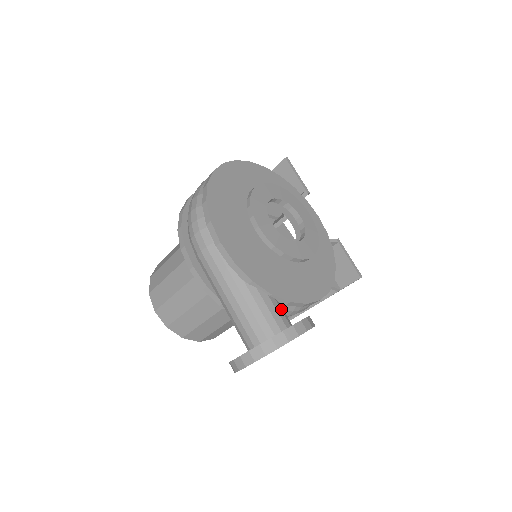
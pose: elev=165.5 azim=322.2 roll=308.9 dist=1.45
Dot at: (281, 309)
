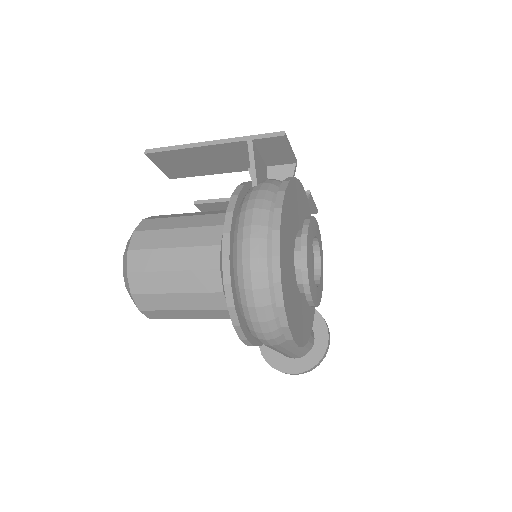
Dot at: occluded
